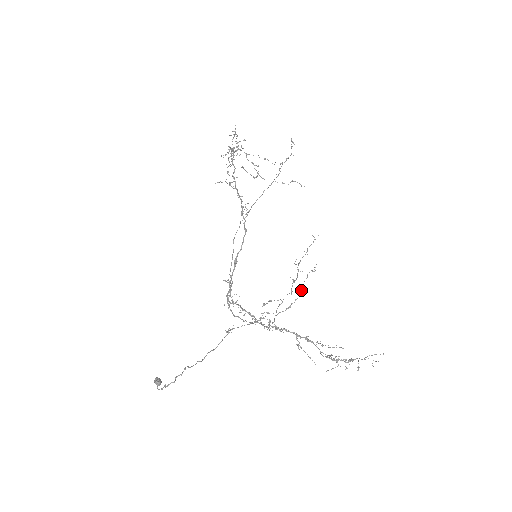
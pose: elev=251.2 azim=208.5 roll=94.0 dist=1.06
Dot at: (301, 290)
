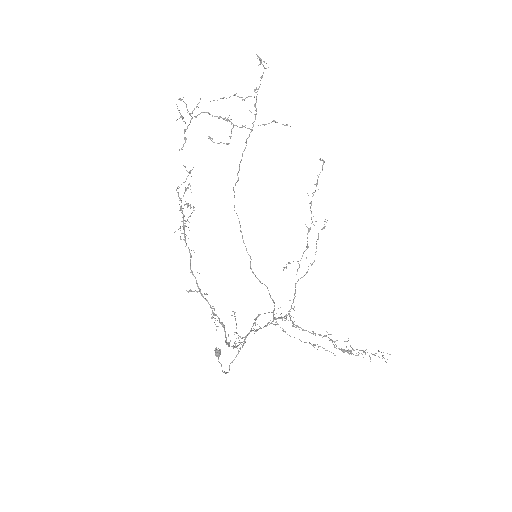
Dot at: occluded
